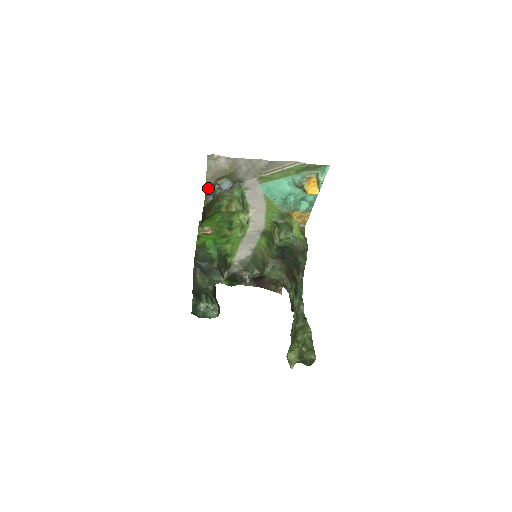
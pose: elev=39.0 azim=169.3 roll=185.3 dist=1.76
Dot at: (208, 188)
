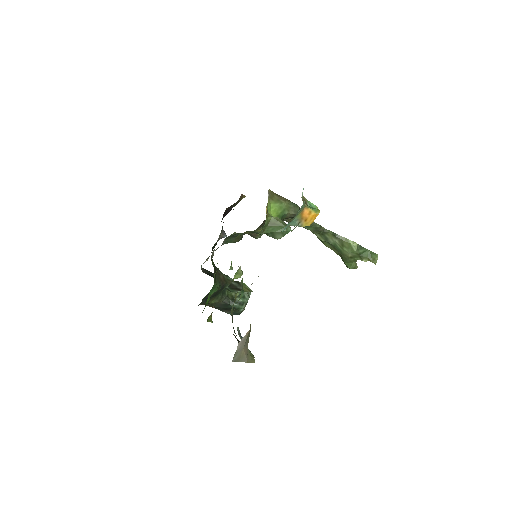
Dot at: (251, 358)
